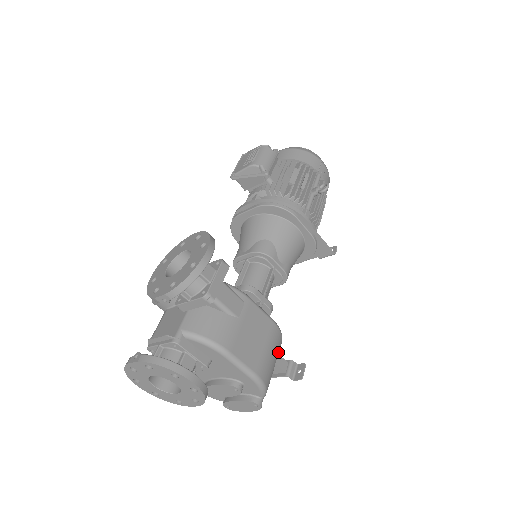
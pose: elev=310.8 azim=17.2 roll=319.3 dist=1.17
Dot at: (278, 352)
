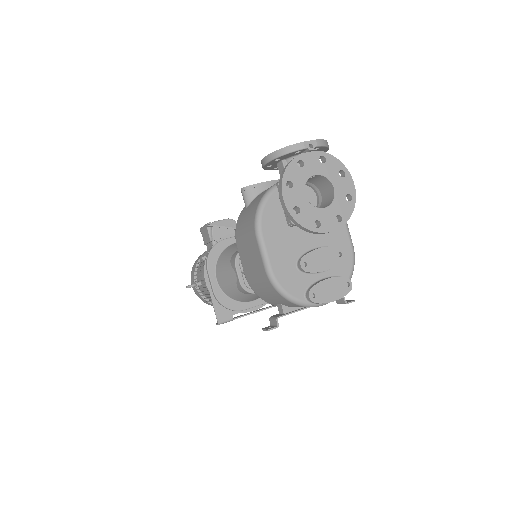
Dot at: occluded
